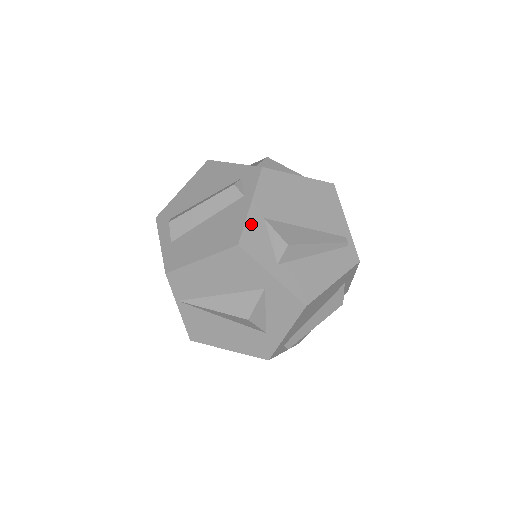
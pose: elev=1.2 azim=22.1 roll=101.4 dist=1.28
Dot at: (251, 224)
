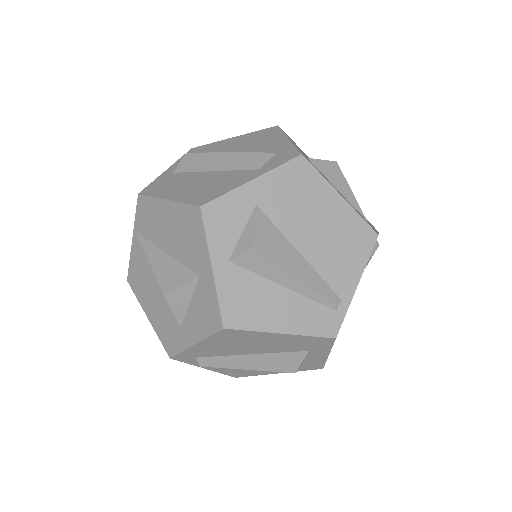
Dot at: (235, 198)
